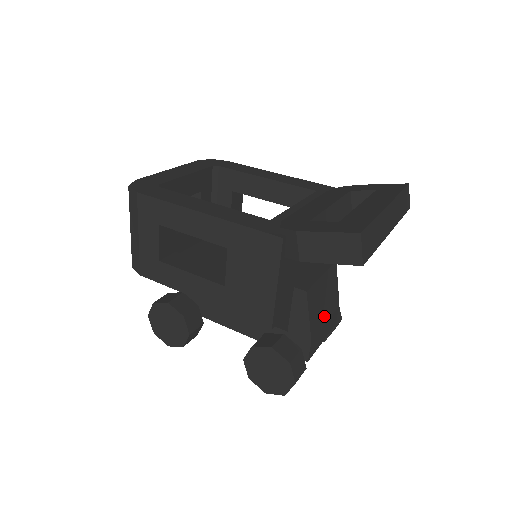
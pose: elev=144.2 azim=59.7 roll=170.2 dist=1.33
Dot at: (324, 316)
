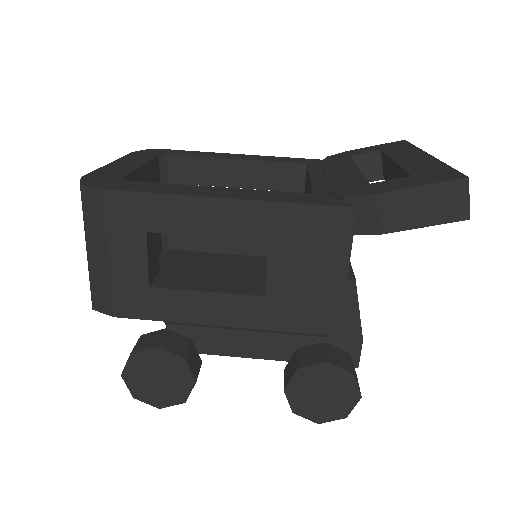
Dot at: occluded
